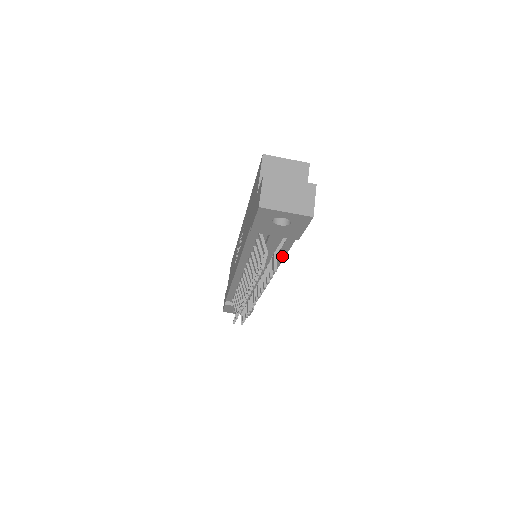
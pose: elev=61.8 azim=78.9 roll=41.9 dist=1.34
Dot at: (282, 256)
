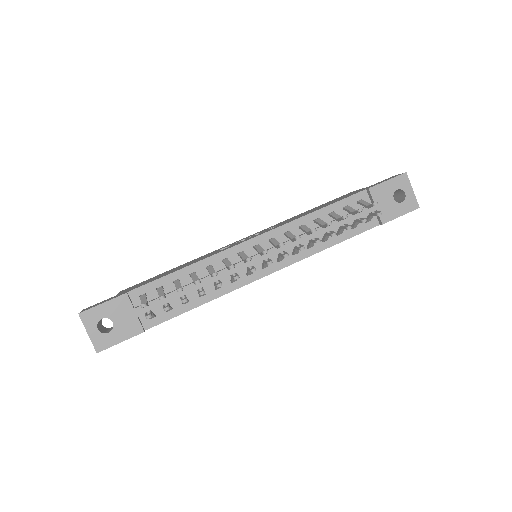
Dot at: (331, 243)
